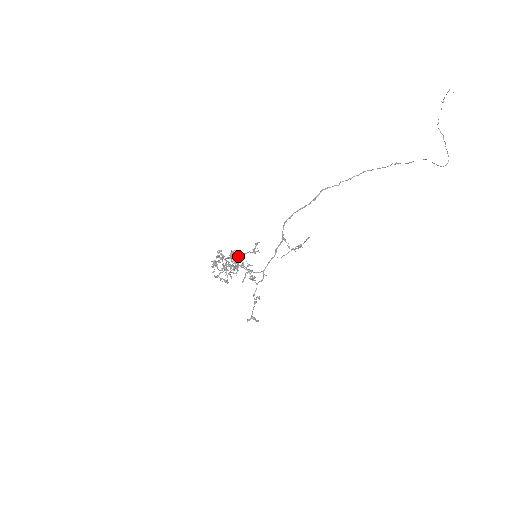
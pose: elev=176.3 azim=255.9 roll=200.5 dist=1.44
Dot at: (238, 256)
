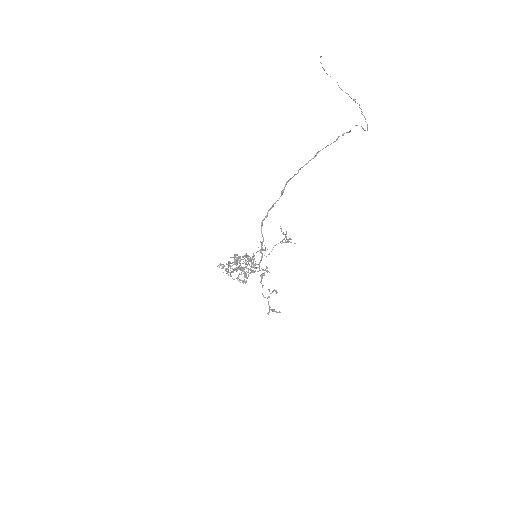
Dot at: occluded
